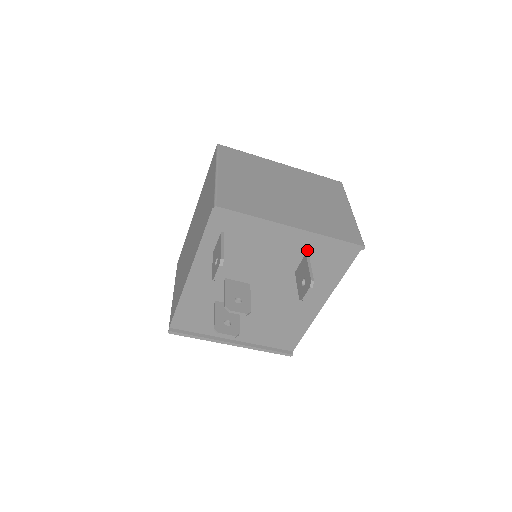
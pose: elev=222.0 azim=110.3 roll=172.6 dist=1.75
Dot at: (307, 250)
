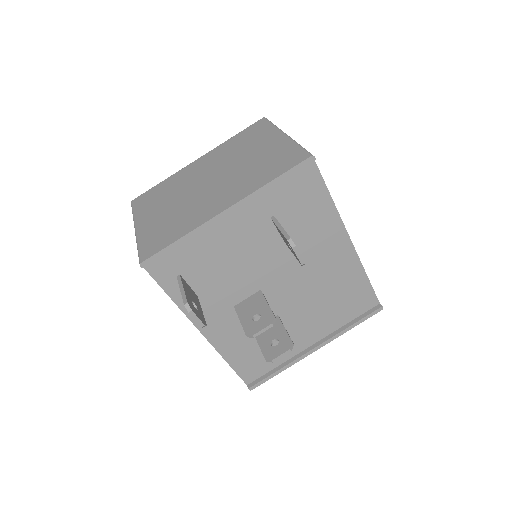
Dot at: (267, 214)
